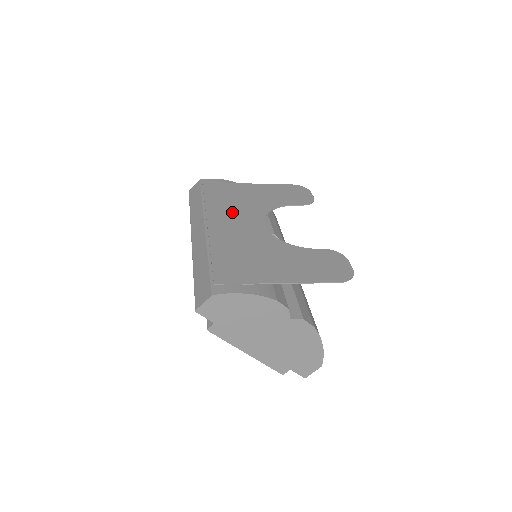
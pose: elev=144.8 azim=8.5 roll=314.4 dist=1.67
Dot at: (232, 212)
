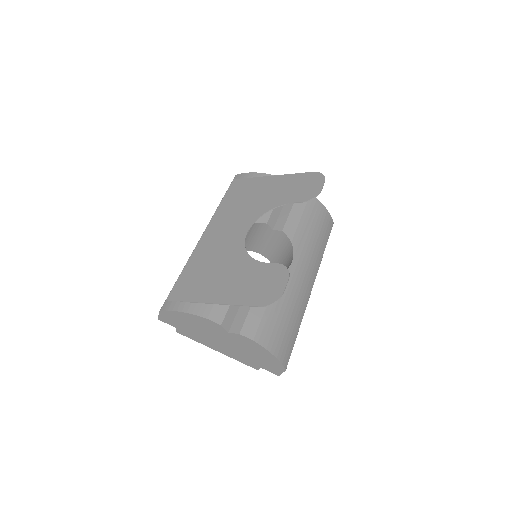
Dot at: (231, 217)
